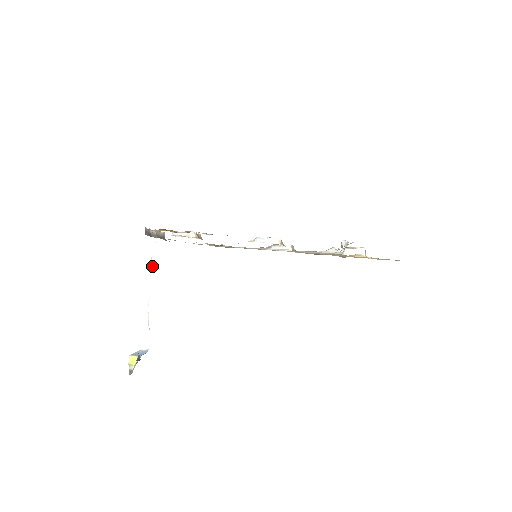
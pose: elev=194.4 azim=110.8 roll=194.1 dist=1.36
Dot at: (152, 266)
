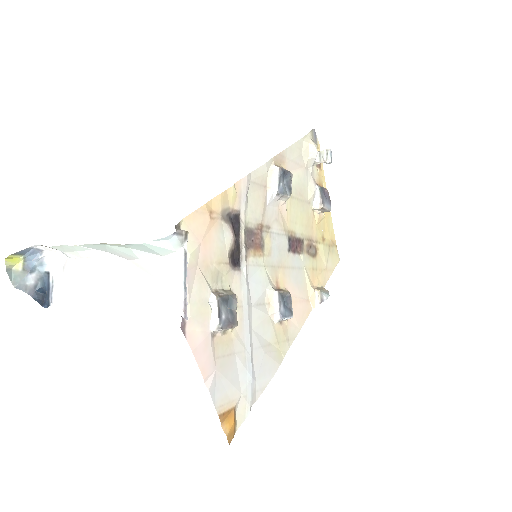
Dot at: (133, 259)
